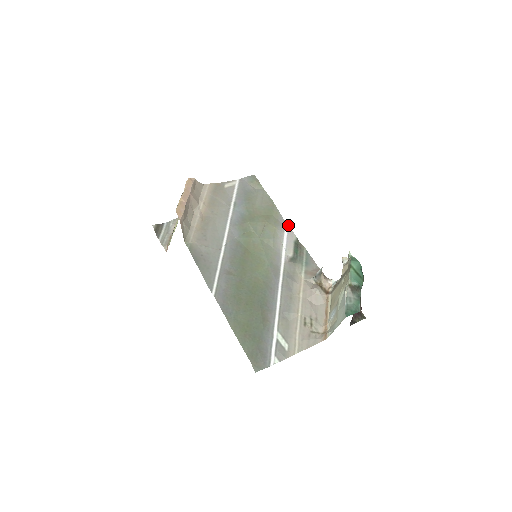
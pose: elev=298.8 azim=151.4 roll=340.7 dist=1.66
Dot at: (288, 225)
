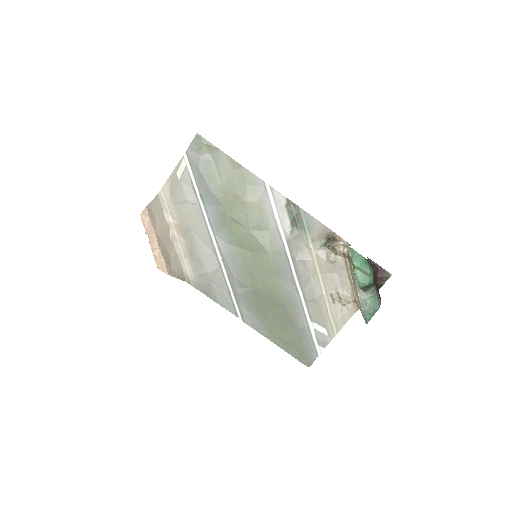
Dot at: (269, 185)
